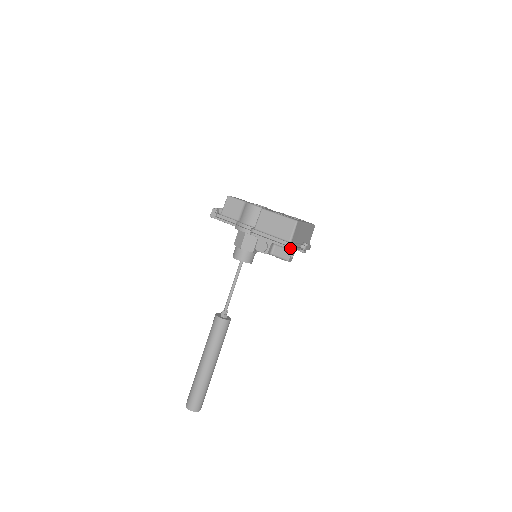
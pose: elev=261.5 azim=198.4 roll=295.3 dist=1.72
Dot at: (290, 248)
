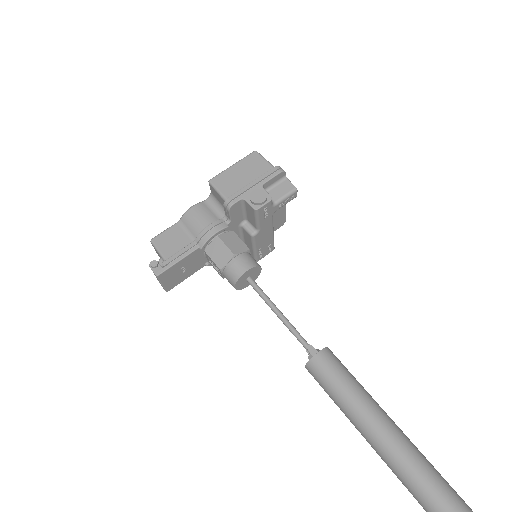
Dot at: (283, 170)
